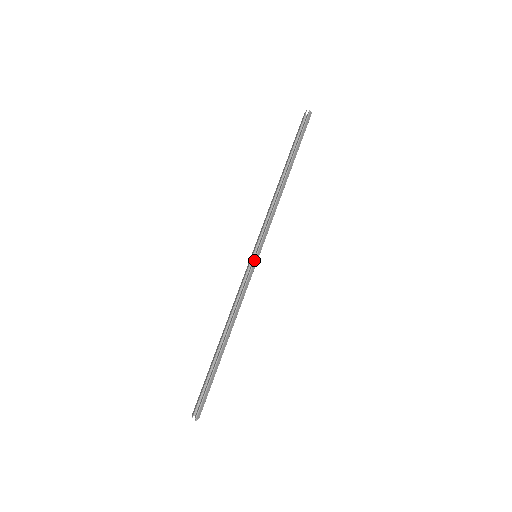
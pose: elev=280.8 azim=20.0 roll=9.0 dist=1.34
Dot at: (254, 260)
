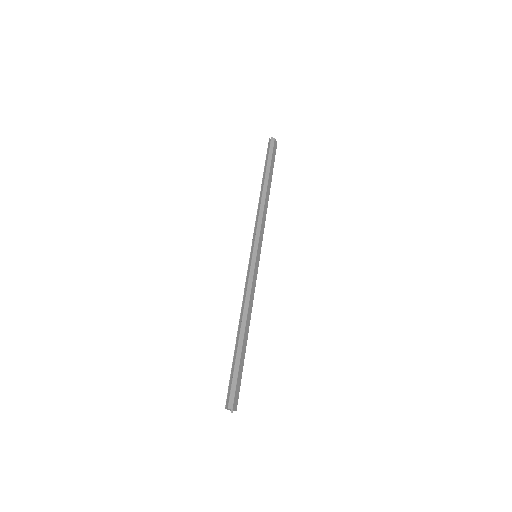
Dot at: (252, 258)
